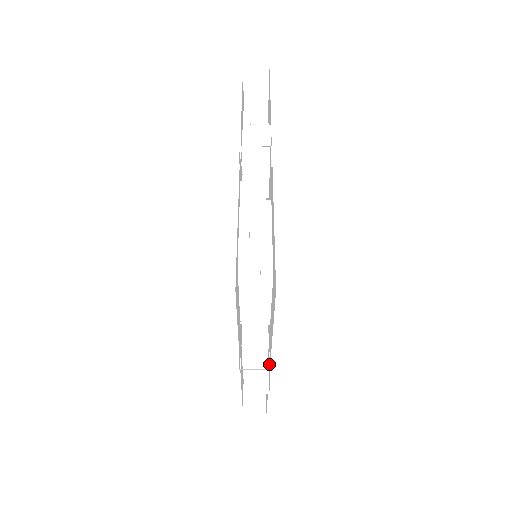
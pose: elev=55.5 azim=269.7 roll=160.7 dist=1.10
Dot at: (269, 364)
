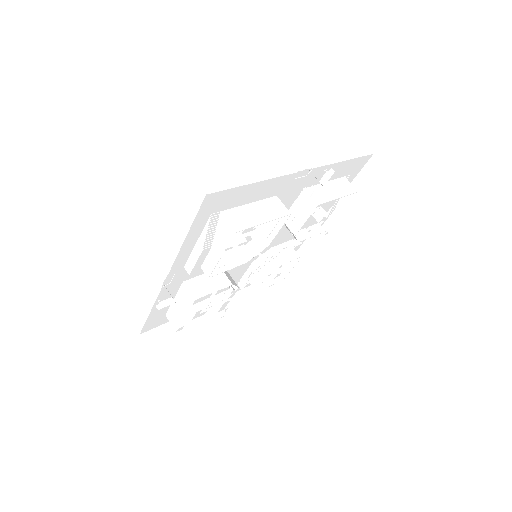
Dot at: (310, 196)
